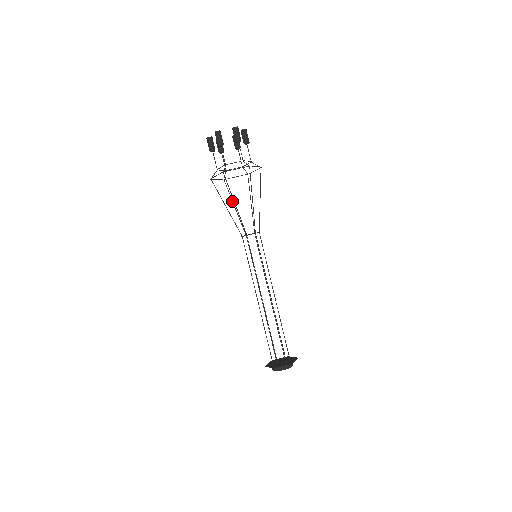
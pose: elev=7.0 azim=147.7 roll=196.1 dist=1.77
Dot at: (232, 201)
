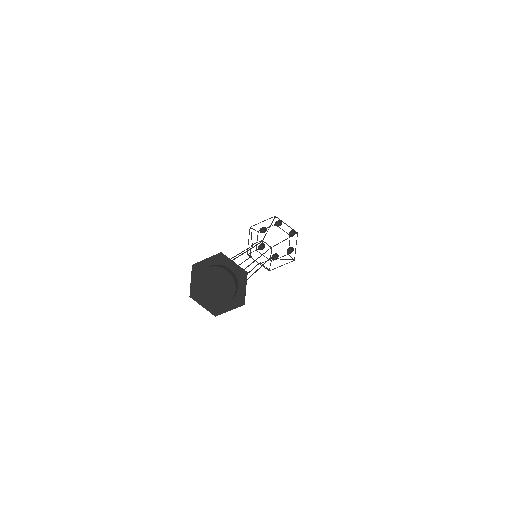
Dot at: occluded
